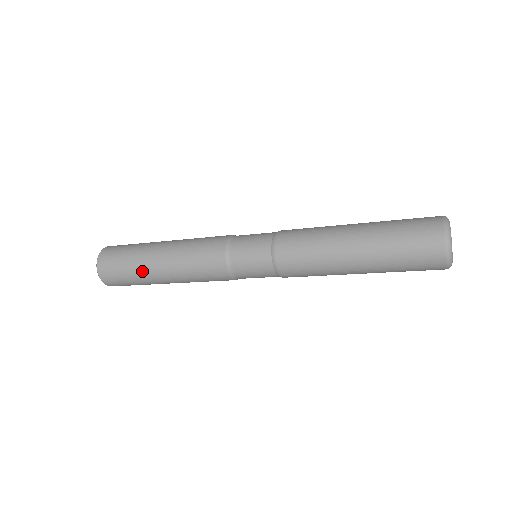
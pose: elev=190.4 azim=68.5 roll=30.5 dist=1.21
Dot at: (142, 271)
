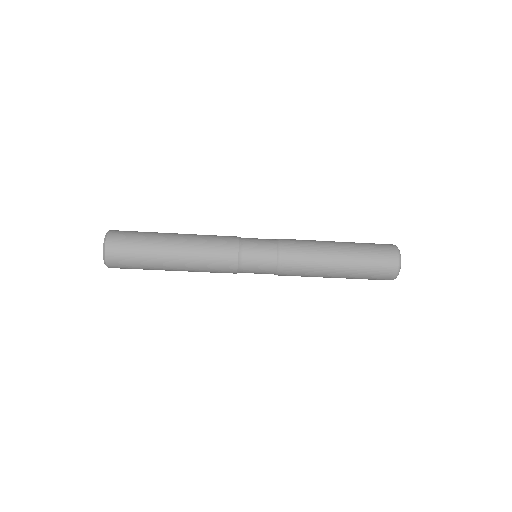
Dot at: (155, 246)
